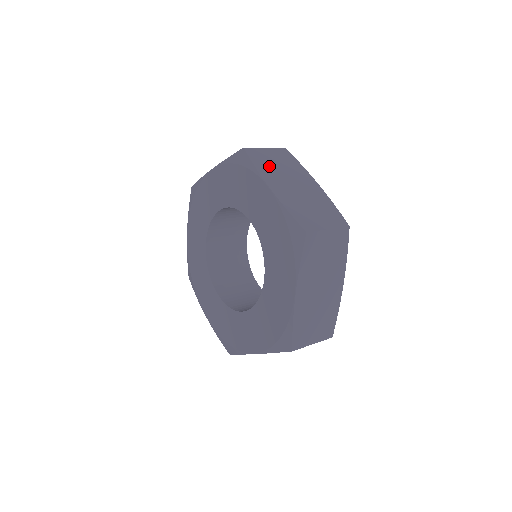
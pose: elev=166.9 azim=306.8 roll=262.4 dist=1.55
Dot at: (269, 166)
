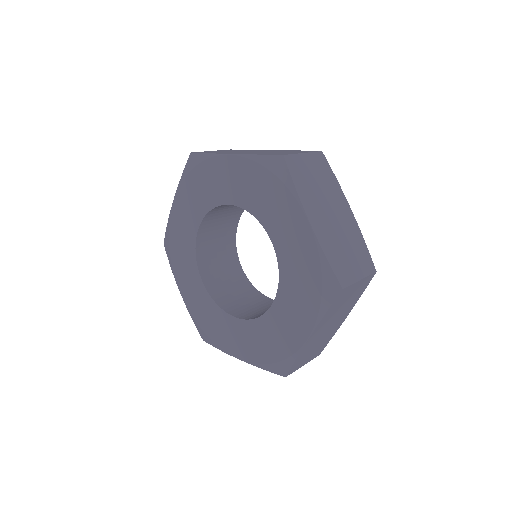
Dot at: occluded
